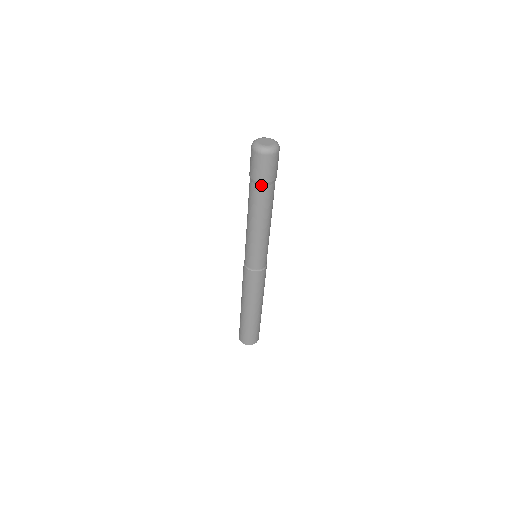
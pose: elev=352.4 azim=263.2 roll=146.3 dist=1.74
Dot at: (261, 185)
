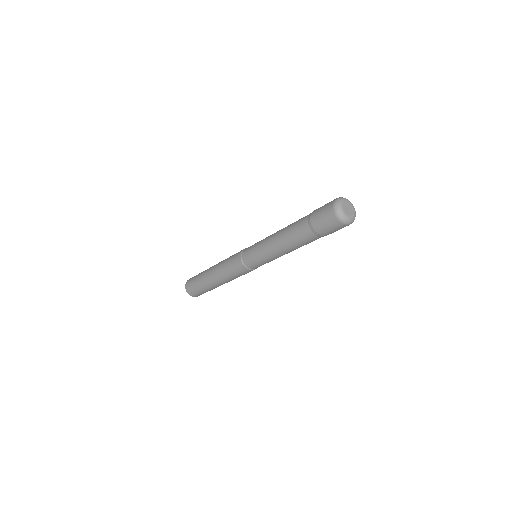
Dot at: (323, 236)
